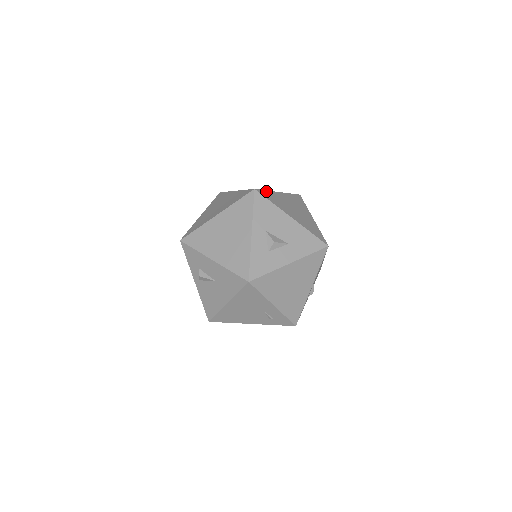
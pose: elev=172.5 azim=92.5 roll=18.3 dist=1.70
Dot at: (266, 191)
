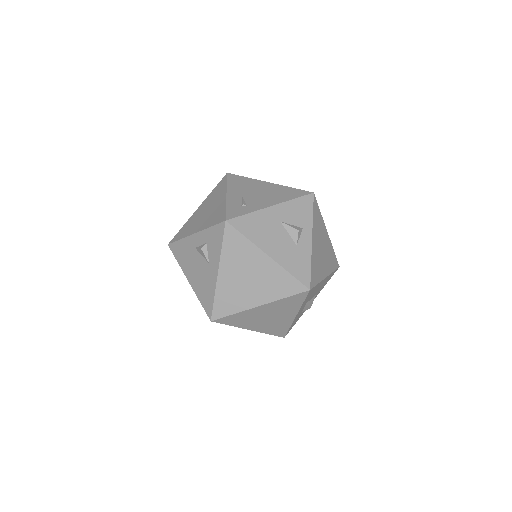
Dot at: (312, 269)
